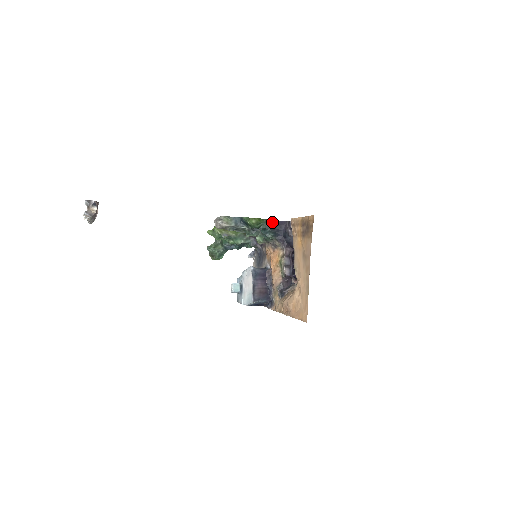
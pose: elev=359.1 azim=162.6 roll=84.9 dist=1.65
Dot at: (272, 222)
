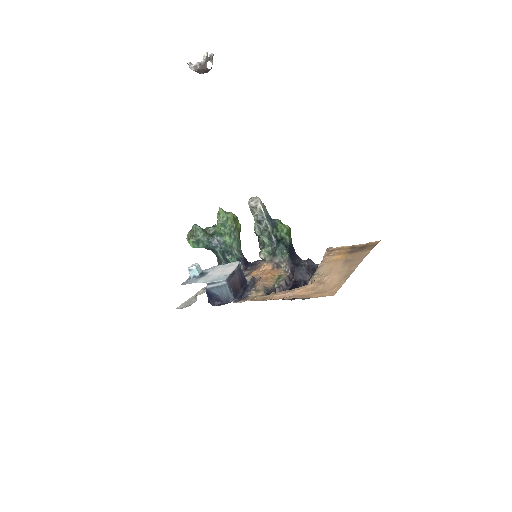
Dot at: (292, 248)
